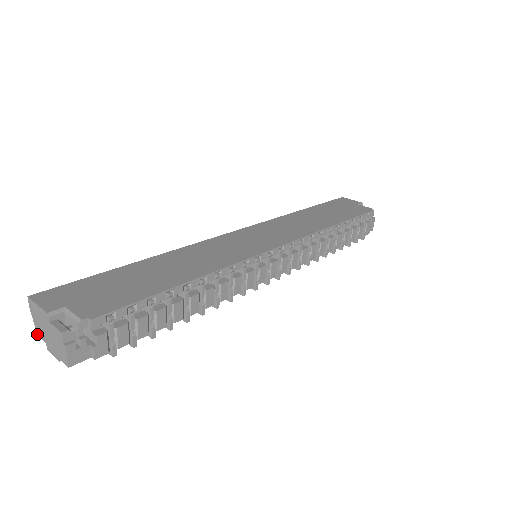
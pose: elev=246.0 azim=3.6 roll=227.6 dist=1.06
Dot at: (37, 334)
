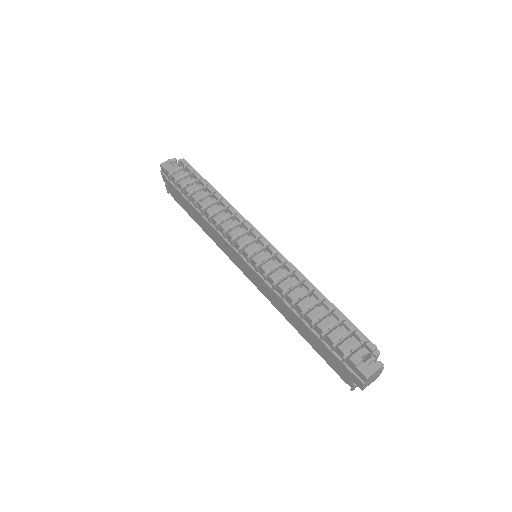
Dot at: occluded
